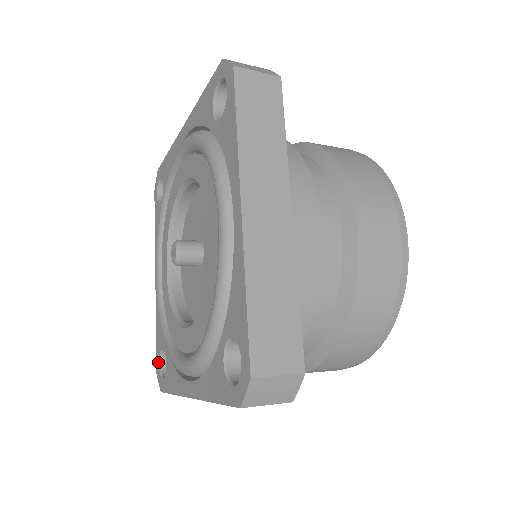
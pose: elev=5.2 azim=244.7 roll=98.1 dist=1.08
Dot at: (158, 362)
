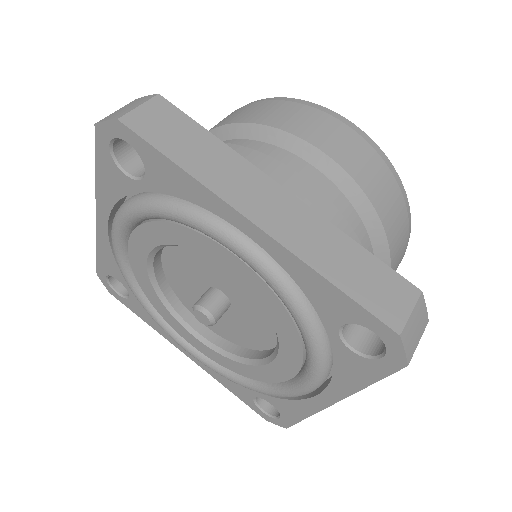
Dot at: (104, 276)
